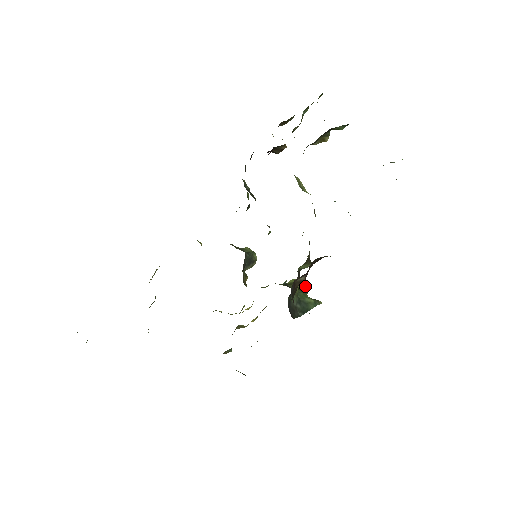
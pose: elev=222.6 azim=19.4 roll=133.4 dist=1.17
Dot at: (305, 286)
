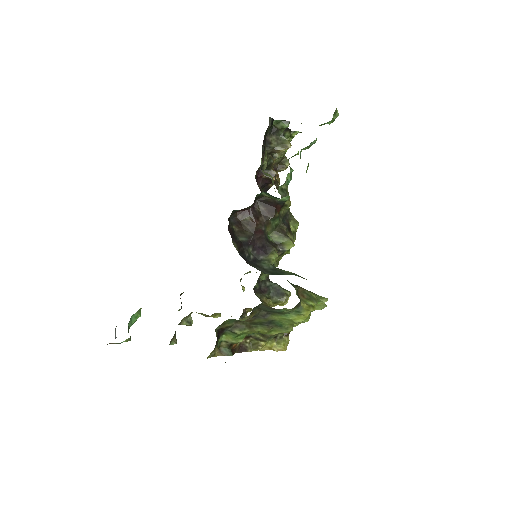
Dot at: (320, 296)
